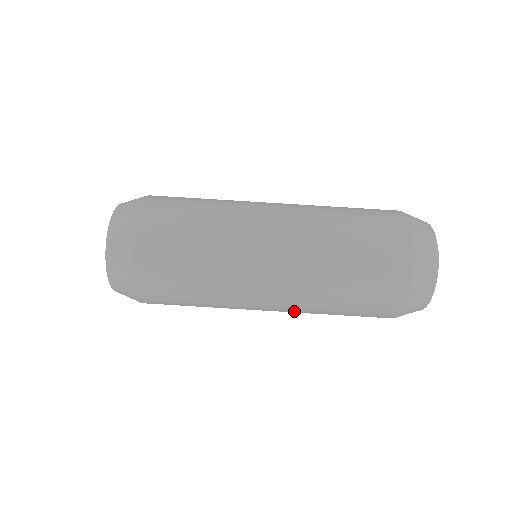
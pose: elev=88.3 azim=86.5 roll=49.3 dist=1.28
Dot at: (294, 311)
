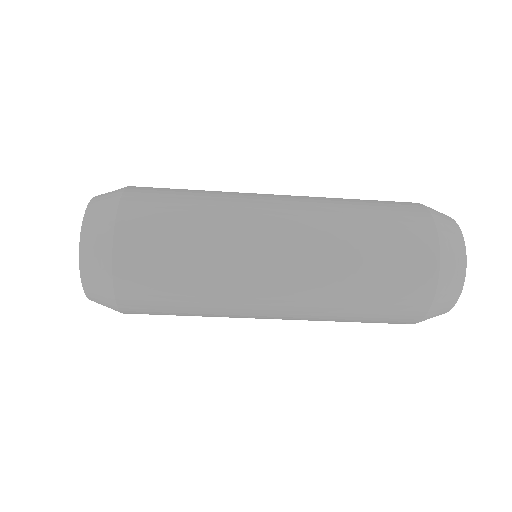
Dot at: occluded
